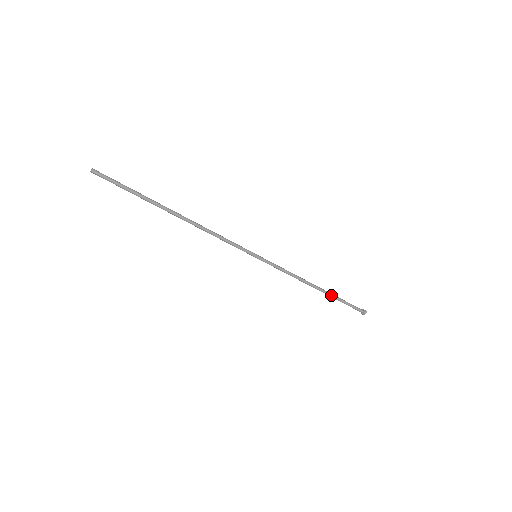
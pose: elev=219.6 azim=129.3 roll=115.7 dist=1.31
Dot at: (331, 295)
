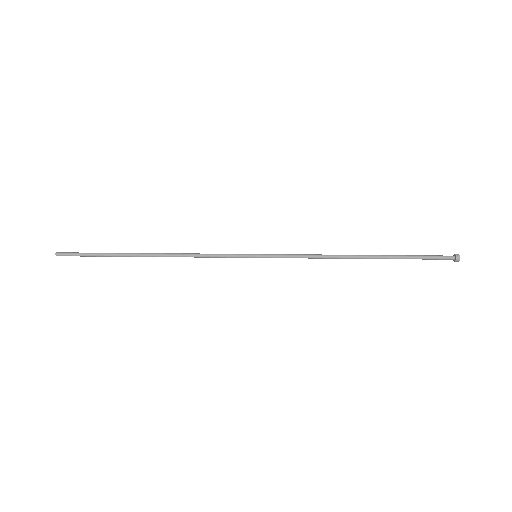
Dot at: occluded
